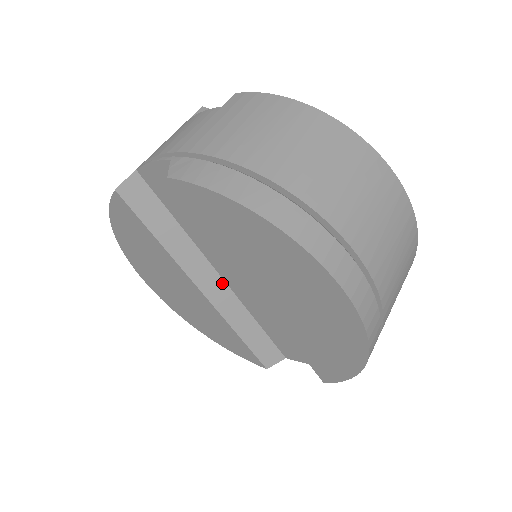
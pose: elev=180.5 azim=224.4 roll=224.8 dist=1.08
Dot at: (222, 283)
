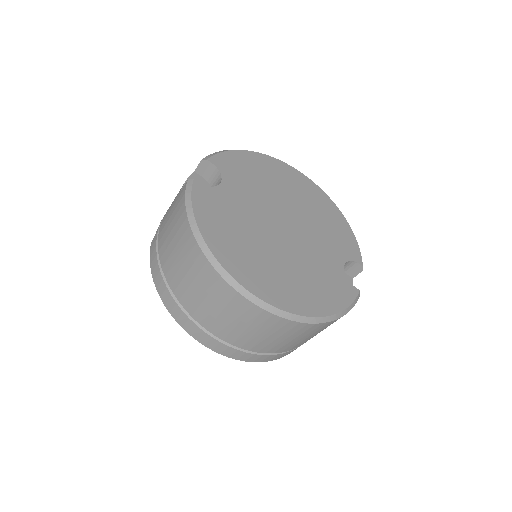
Dot at: occluded
